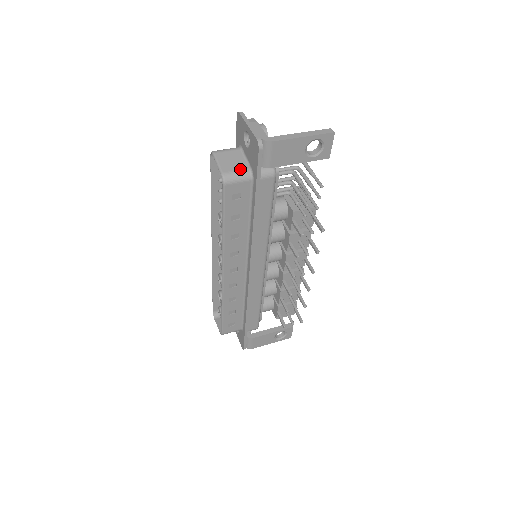
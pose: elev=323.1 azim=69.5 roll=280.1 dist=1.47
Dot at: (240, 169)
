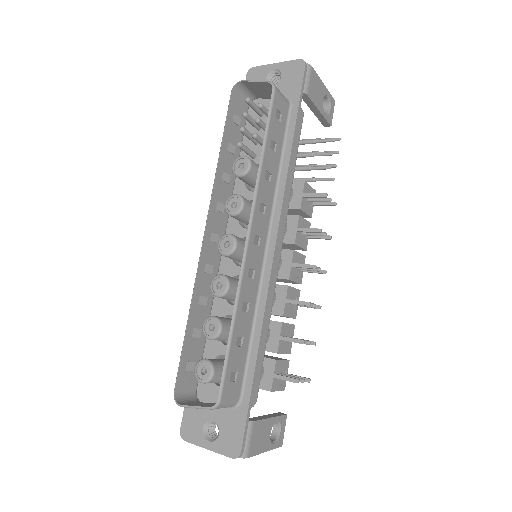
Dot at: occluded
